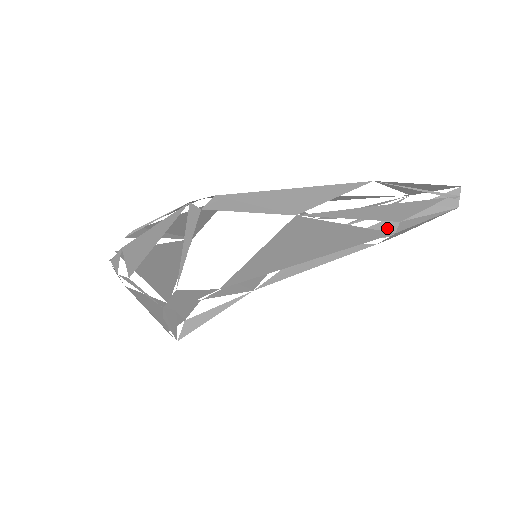
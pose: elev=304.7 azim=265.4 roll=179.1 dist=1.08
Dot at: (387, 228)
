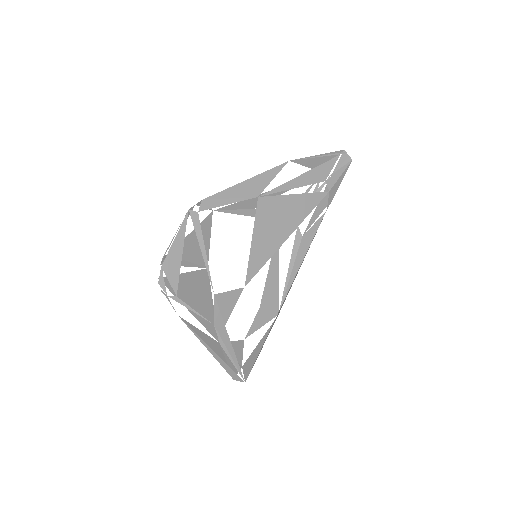
Dot at: (325, 199)
